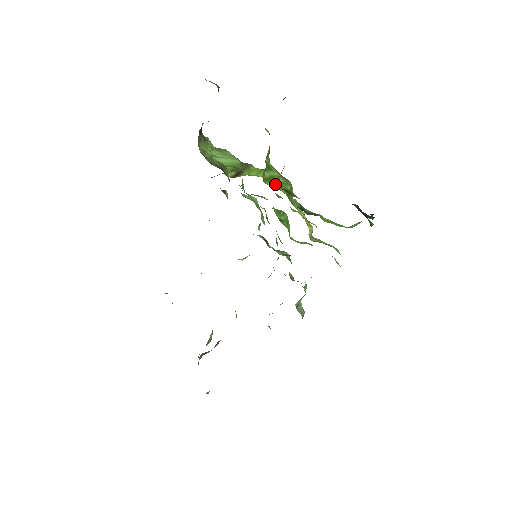
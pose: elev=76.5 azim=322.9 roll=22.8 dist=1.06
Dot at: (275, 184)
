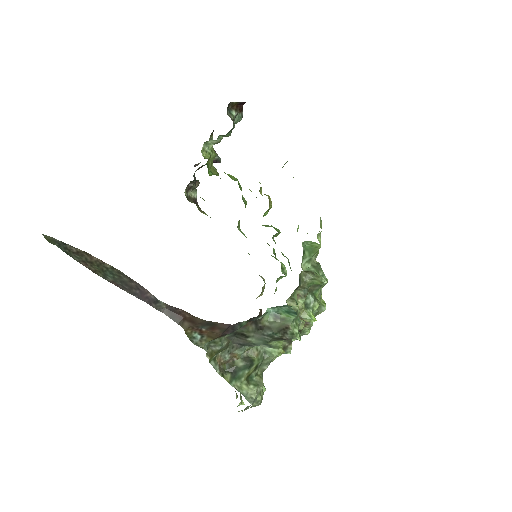
Dot at: occluded
